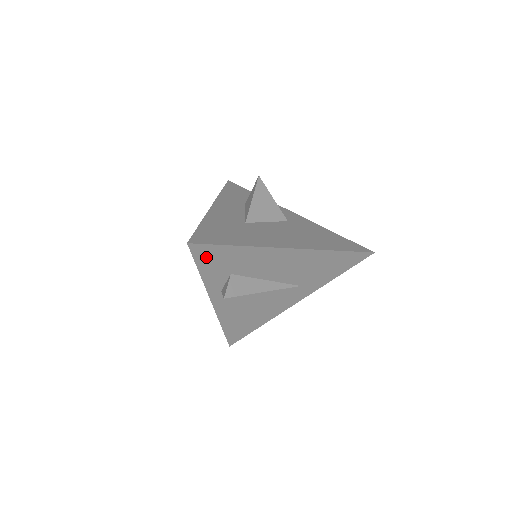
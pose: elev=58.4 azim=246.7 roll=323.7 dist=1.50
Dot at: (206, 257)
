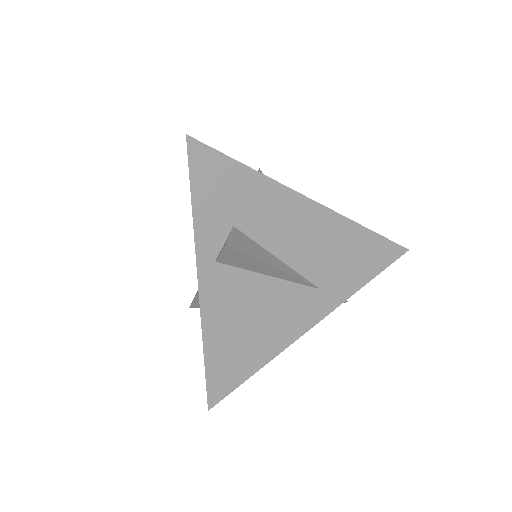
Dot at: (206, 175)
